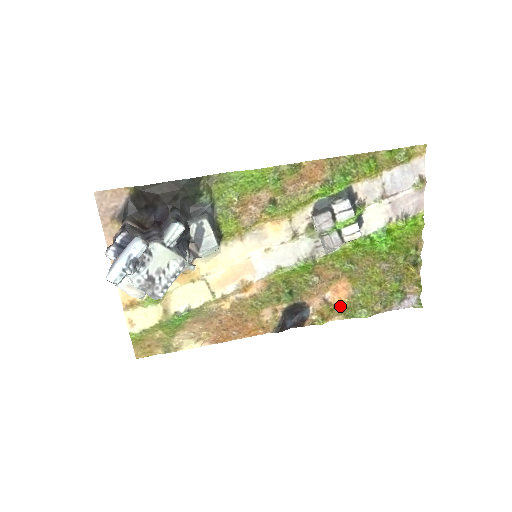
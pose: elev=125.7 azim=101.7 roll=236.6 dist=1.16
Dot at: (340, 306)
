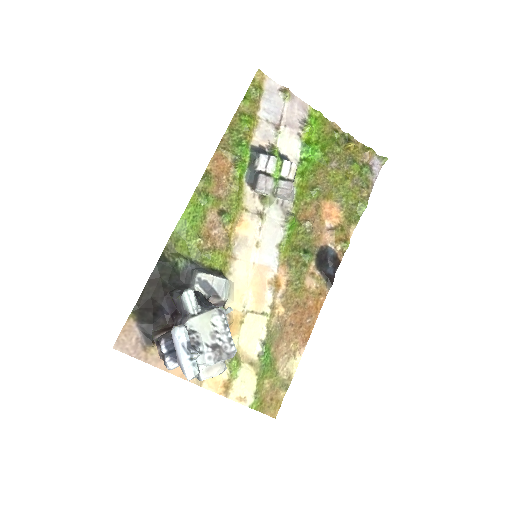
Dot at: (343, 221)
